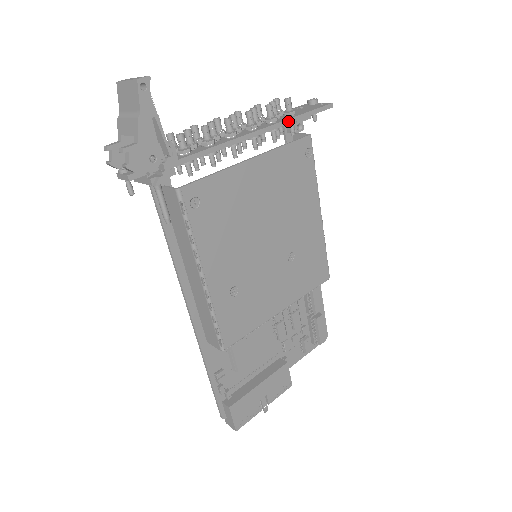
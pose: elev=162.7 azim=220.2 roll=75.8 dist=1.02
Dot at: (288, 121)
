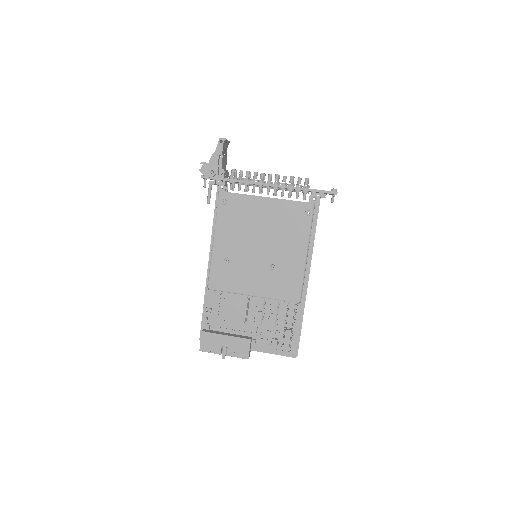
Dot at: (298, 188)
